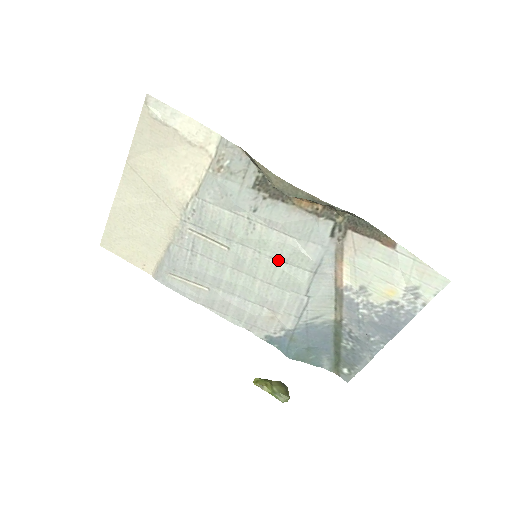
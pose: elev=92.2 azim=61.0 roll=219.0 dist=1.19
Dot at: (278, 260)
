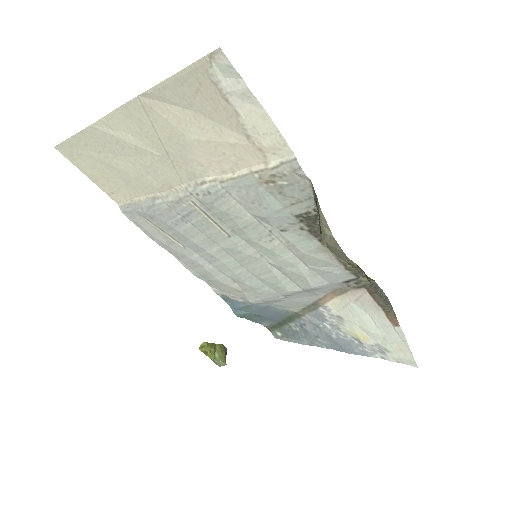
Dot at: (277, 268)
